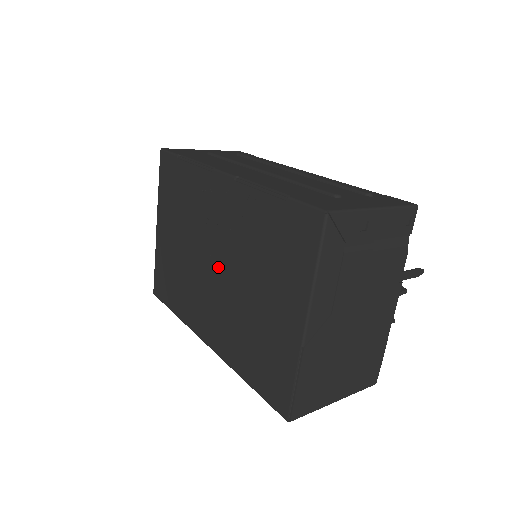
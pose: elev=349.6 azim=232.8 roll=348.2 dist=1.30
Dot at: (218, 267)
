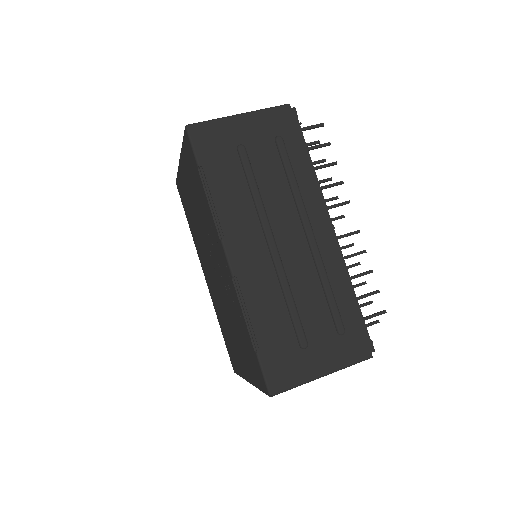
Dot at: (215, 275)
